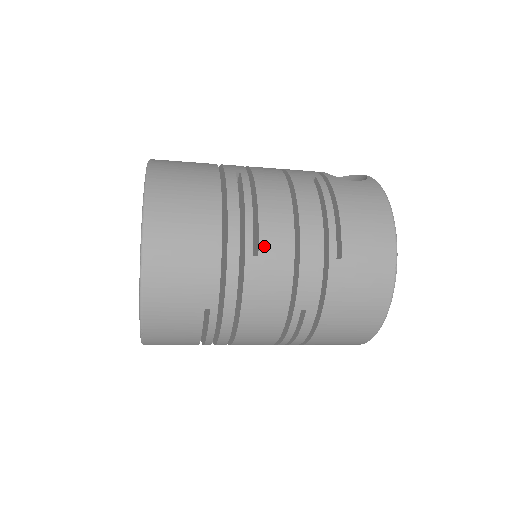
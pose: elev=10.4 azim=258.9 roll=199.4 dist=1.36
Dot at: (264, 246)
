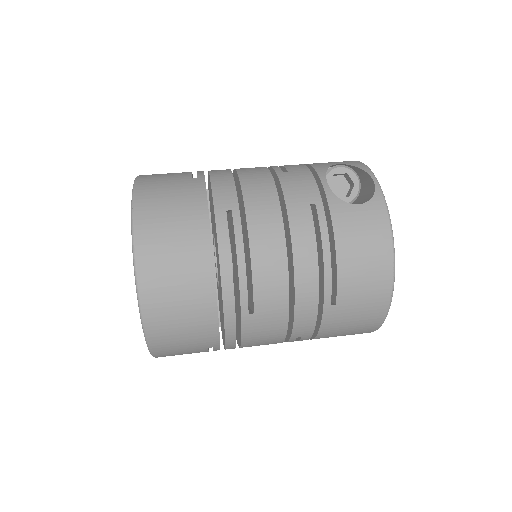
Dot at: (259, 305)
